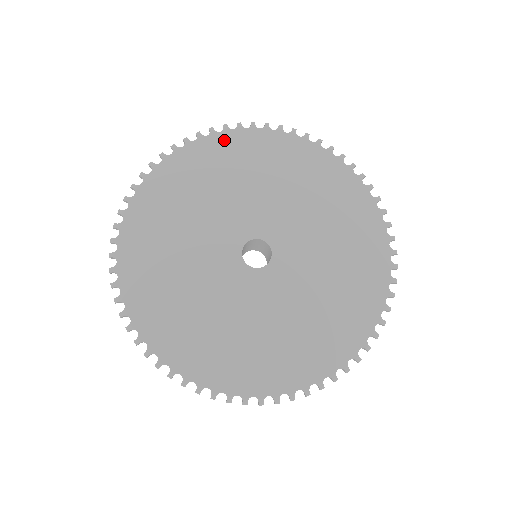
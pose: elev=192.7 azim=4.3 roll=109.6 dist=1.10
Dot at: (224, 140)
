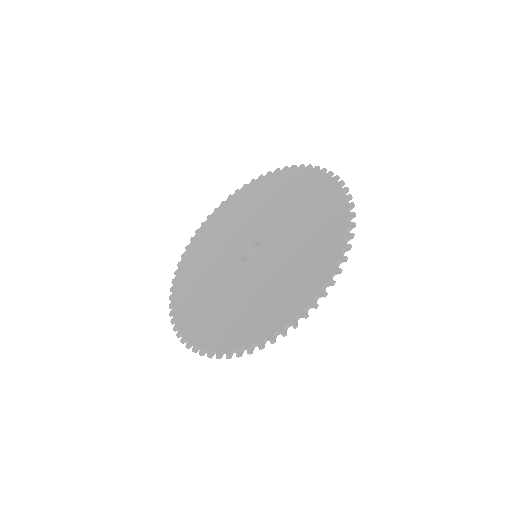
Dot at: (204, 228)
